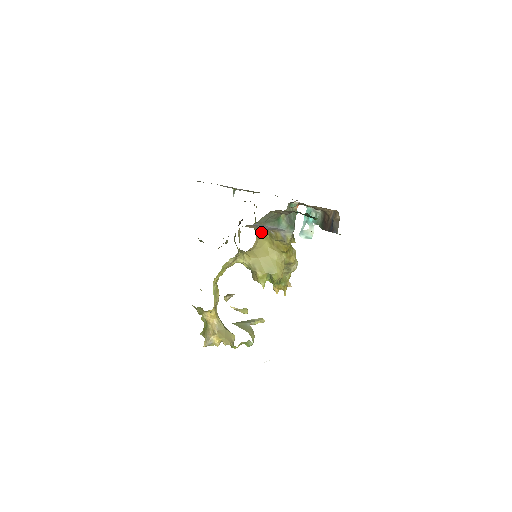
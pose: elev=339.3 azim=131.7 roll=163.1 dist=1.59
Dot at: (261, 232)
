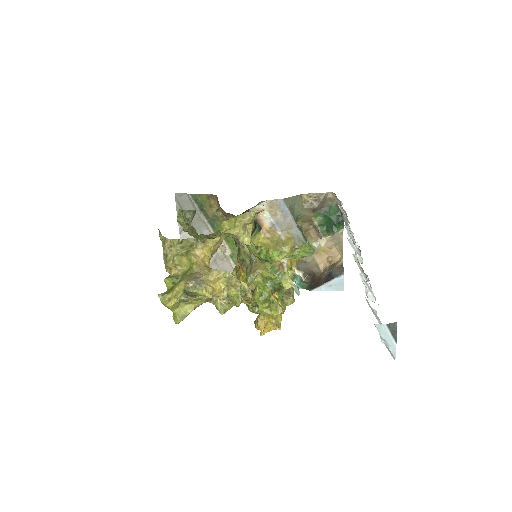
Dot at: (261, 243)
